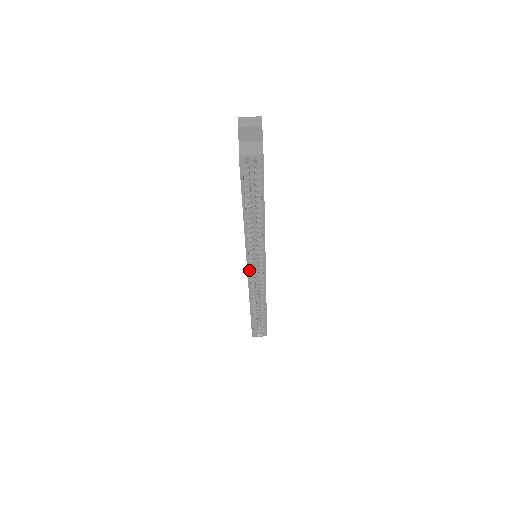
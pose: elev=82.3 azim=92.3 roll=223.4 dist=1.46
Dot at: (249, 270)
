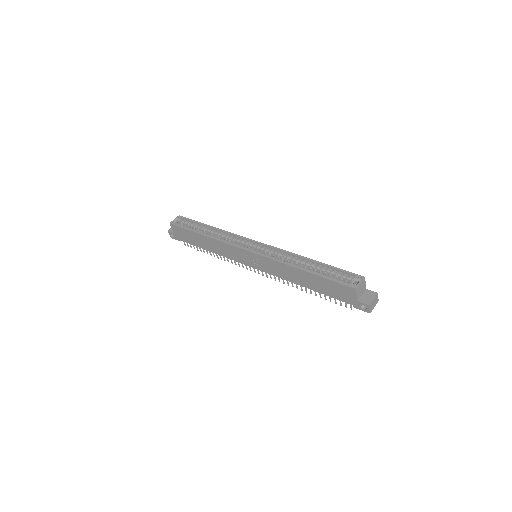
Dot at: (251, 251)
